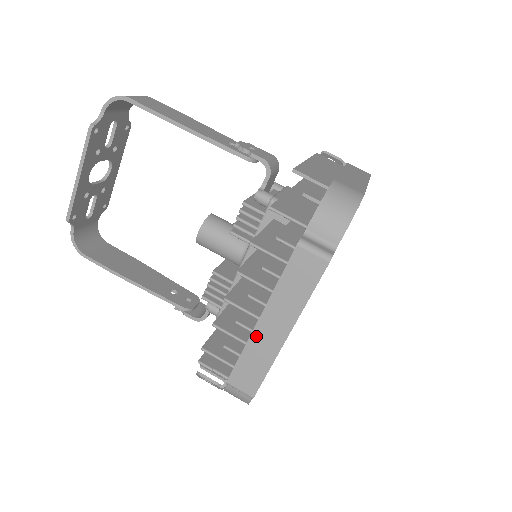
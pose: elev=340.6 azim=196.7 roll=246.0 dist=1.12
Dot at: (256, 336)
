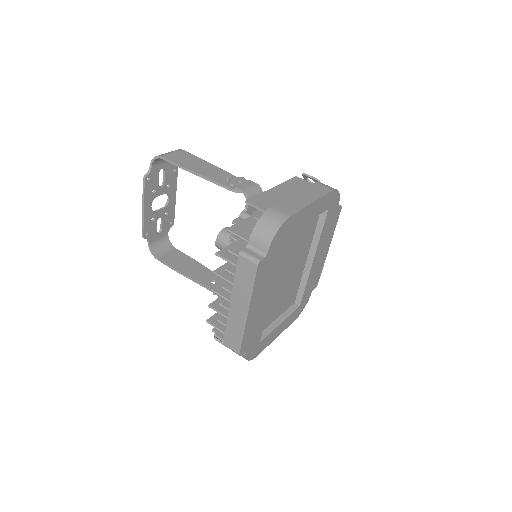
Dot at: (231, 313)
